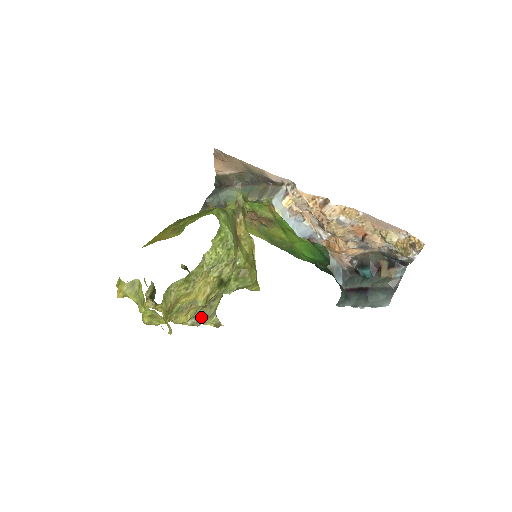
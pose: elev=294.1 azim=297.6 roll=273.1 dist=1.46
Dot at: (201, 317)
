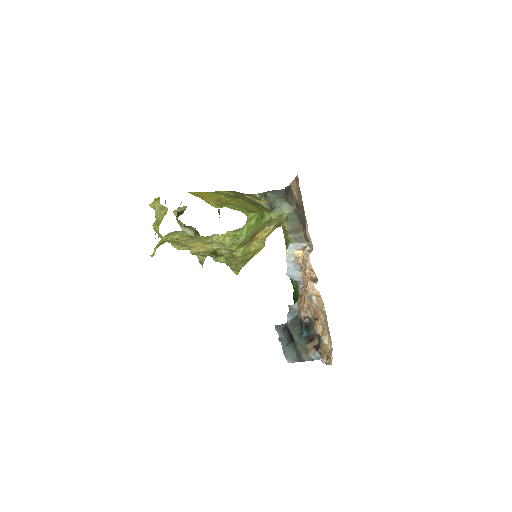
Dot at: occluded
